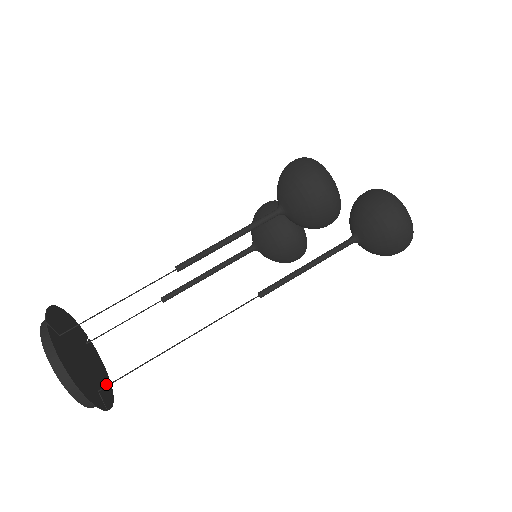
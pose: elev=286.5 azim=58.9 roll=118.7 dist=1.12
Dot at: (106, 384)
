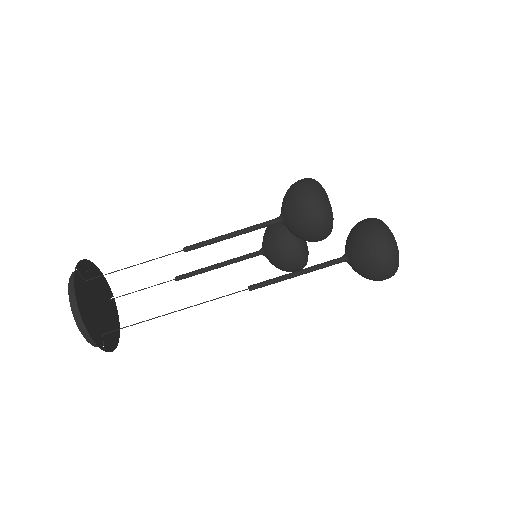
Dot at: (114, 335)
